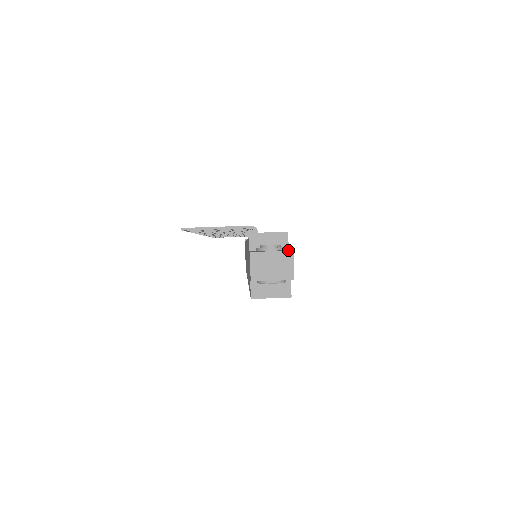
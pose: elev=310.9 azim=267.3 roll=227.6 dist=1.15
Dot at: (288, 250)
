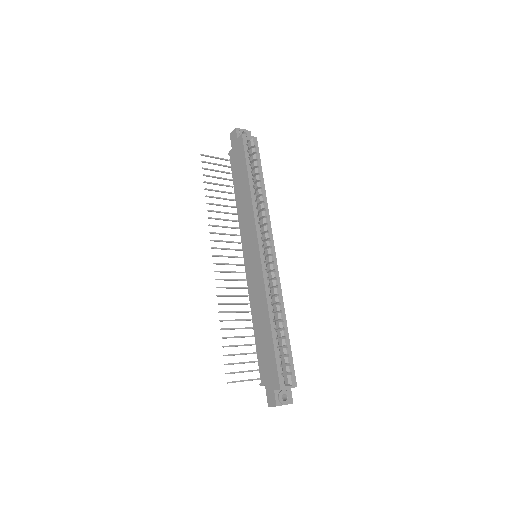
Dot at: occluded
